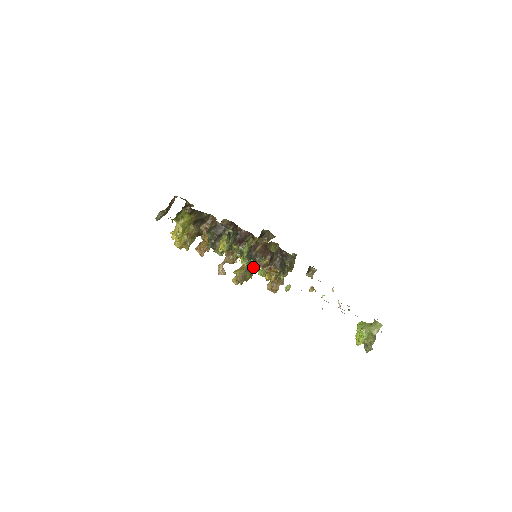
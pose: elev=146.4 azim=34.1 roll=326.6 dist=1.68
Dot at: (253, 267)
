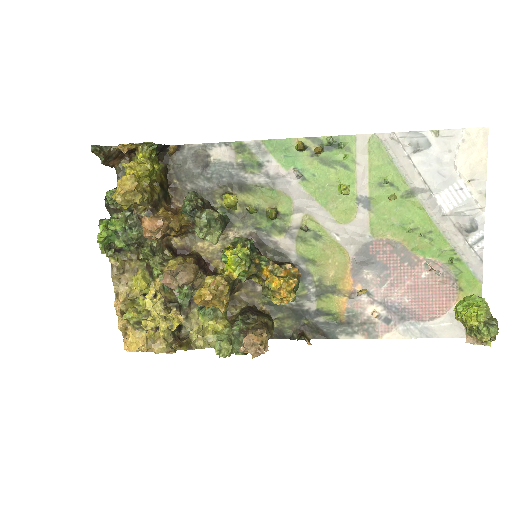
Dot at: occluded
